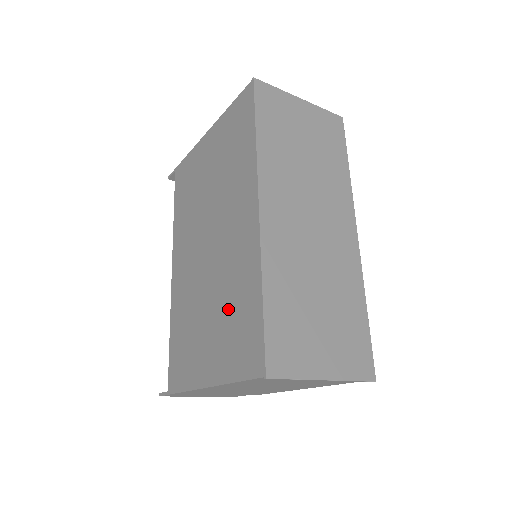
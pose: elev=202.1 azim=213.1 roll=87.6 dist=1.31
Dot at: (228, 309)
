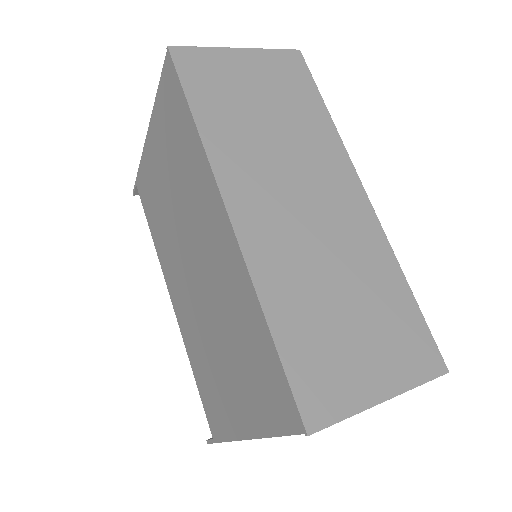
Dot at: (238, 346)
